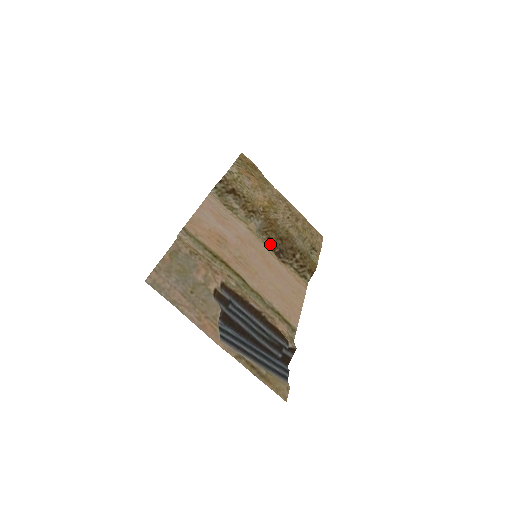
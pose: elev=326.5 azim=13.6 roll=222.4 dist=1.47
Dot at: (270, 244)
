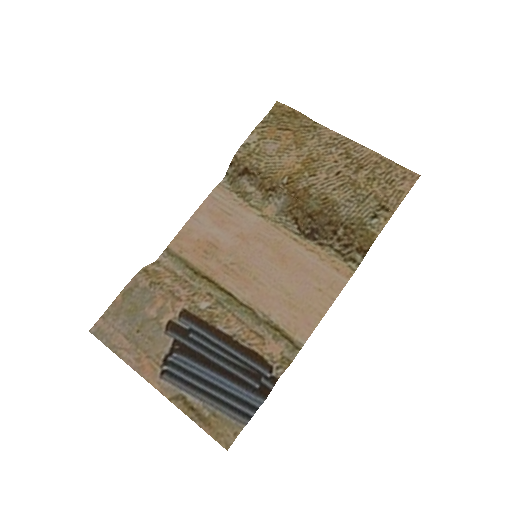
Dot at: (296, 226)
